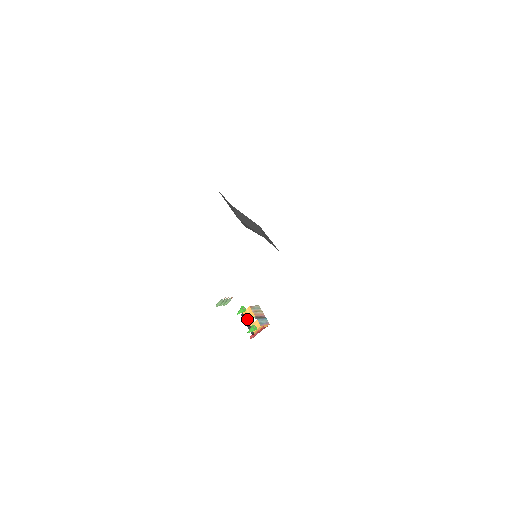
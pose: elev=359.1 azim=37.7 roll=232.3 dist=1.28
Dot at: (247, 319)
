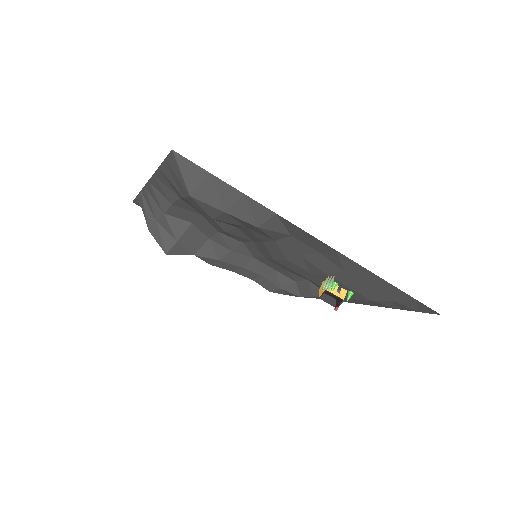
Dot at: (333, 293)
